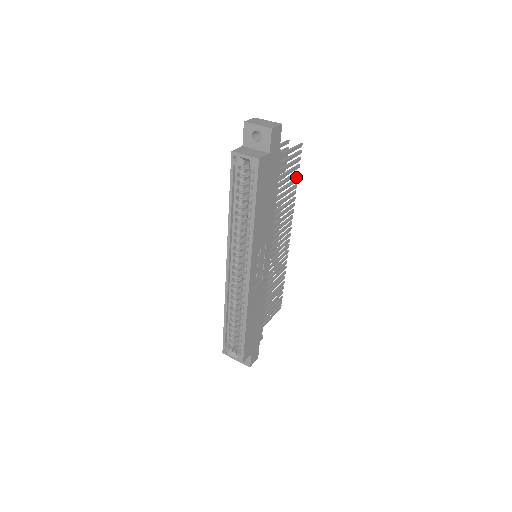
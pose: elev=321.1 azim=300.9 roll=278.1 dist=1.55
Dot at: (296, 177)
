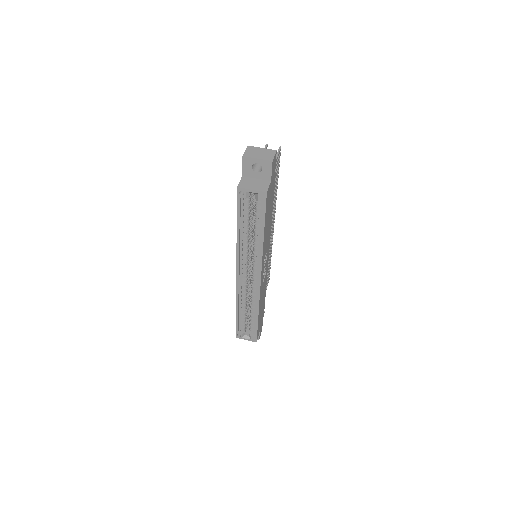
Dot at: occluded
